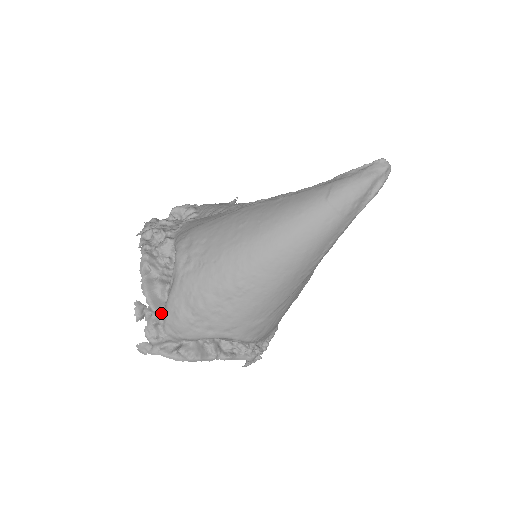
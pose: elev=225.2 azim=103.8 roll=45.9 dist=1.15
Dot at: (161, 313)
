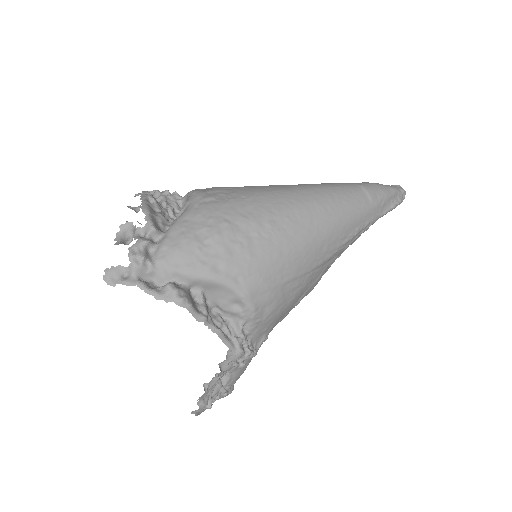
Dot at: (156, 239)
